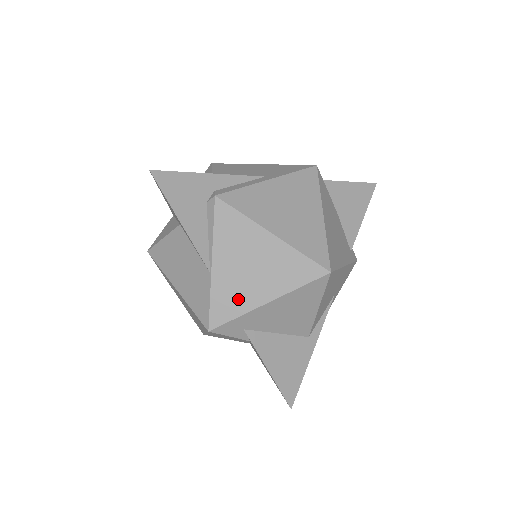
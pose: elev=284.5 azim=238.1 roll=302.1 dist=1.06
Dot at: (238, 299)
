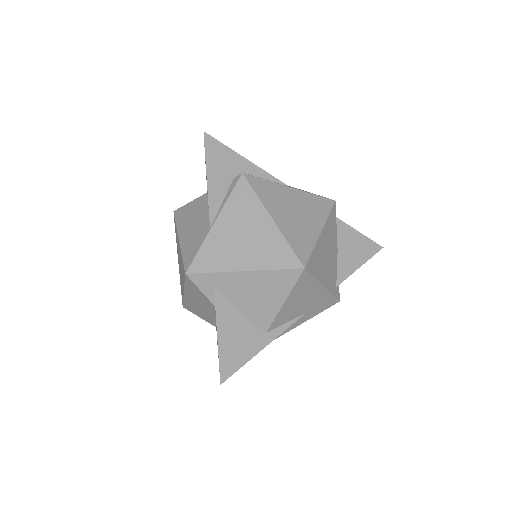
Dot at: (221, 258)
